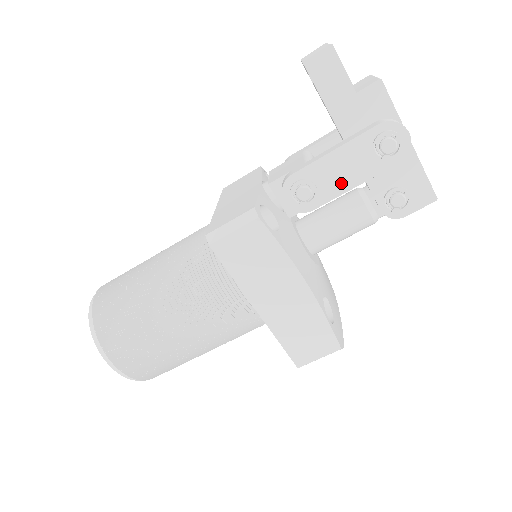
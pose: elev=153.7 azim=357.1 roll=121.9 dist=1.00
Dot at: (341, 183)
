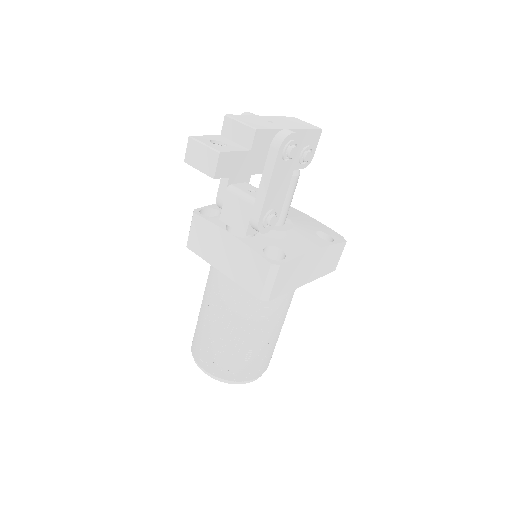
Dot at: (282, 192)
